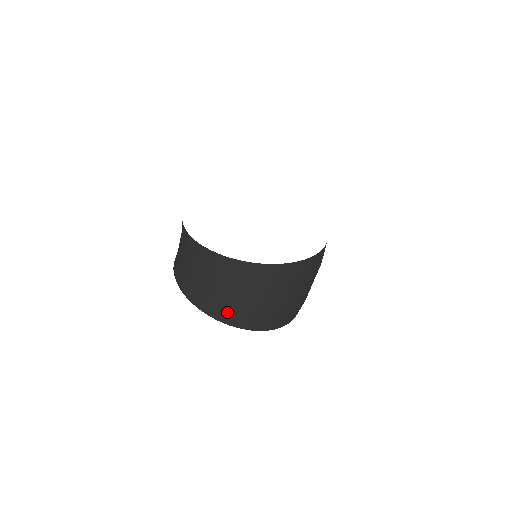
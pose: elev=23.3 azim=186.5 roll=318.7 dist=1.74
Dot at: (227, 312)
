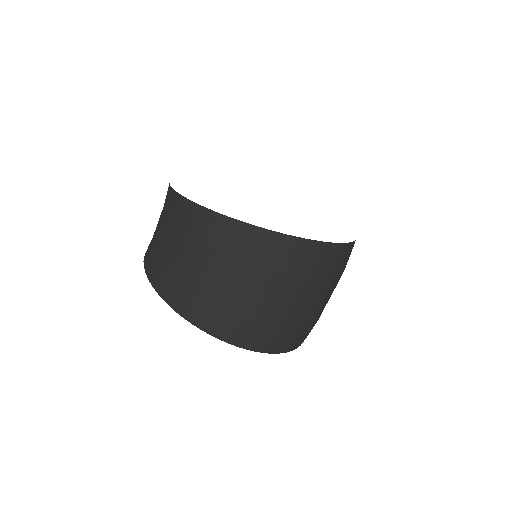
Dot at: (184, 295)
